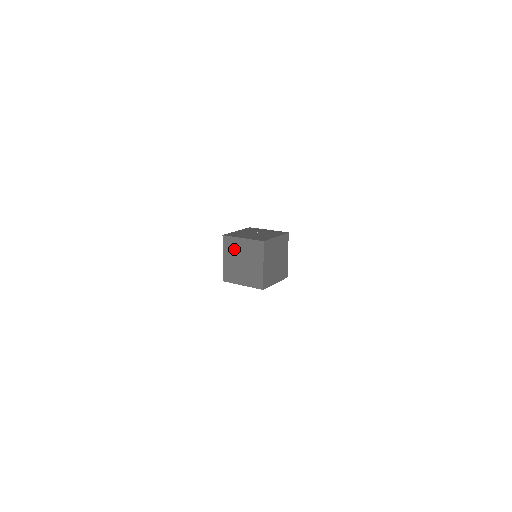
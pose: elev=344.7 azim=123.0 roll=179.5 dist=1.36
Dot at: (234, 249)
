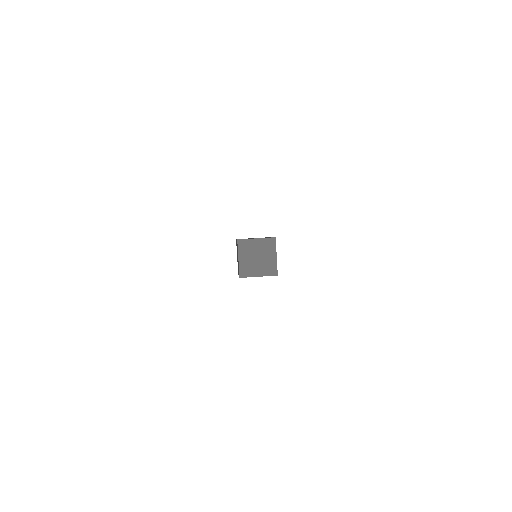
Dot at: occluded
